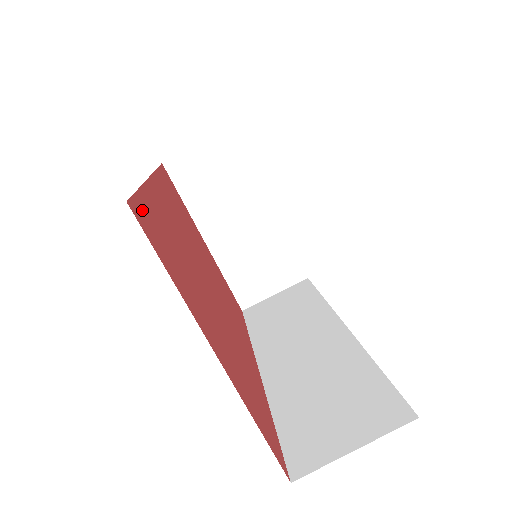
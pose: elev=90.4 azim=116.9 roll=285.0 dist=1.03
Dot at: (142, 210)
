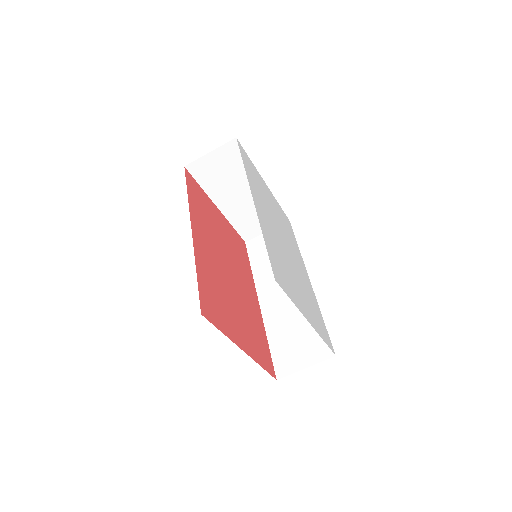
Dot at: (203, 300)
